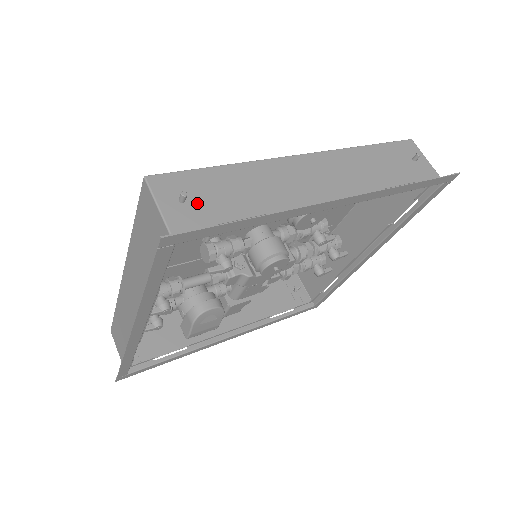
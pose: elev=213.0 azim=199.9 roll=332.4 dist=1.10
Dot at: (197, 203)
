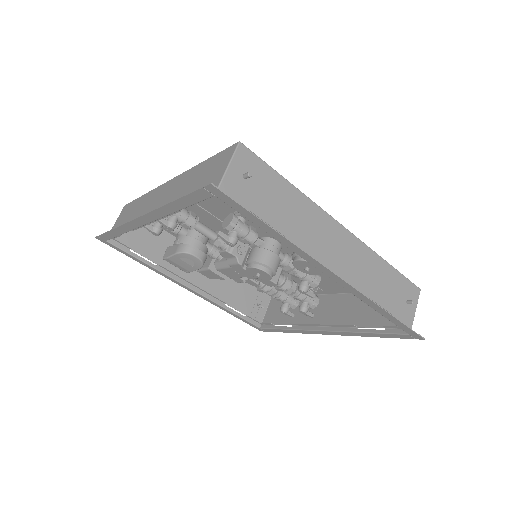
Dot at: (252, 187)
